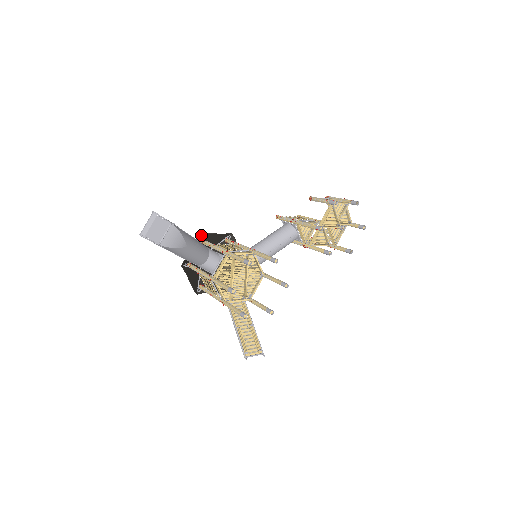
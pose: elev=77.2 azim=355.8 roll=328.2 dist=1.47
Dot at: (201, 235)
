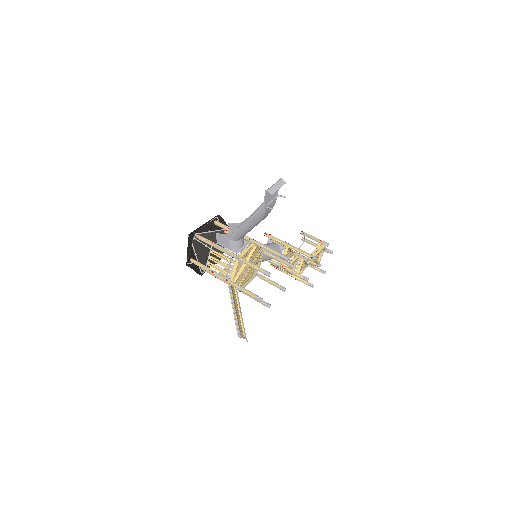
Dot at: (217, 216)
